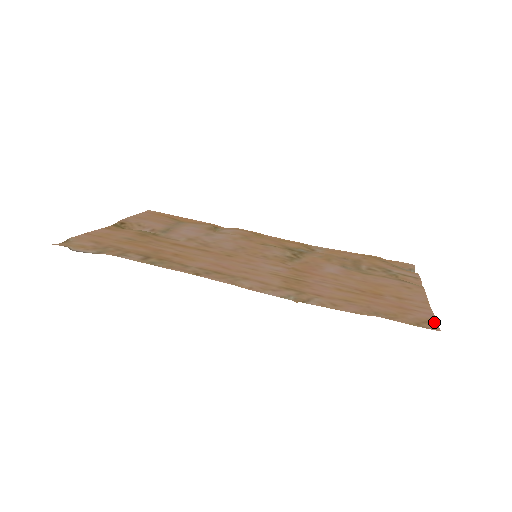
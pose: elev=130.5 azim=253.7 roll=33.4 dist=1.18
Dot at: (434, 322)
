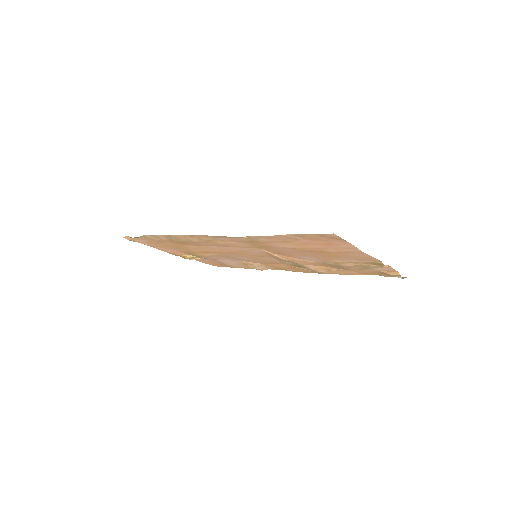
Dot at: (340, 239)
